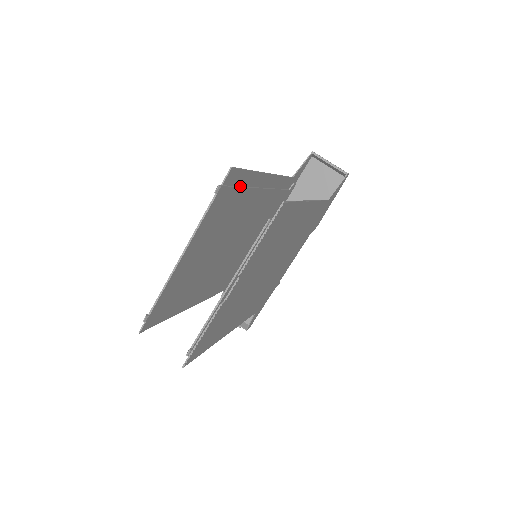
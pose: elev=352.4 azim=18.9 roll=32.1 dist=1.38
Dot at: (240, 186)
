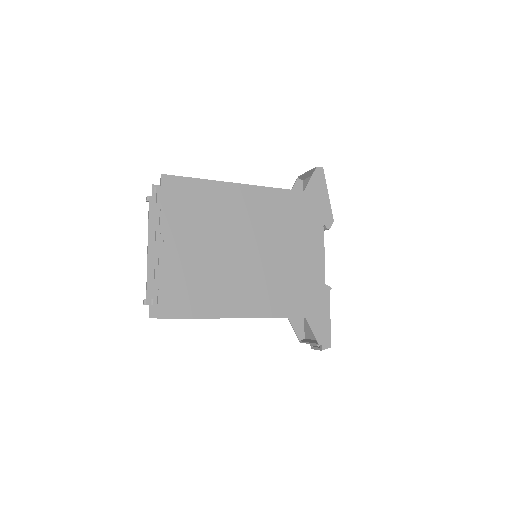
Dot at: occluded
